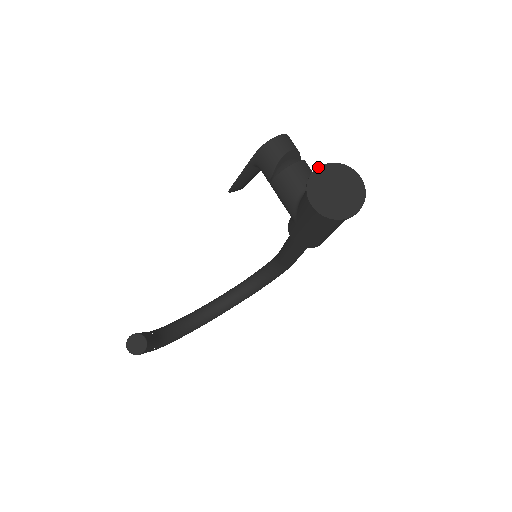
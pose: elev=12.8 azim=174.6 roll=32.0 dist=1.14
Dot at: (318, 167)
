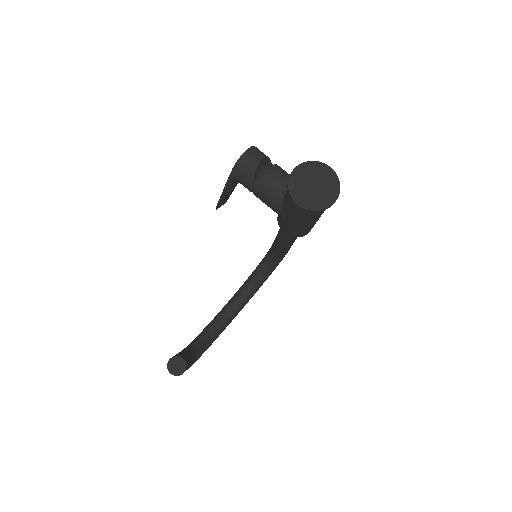
Dot at: (293, 170)
